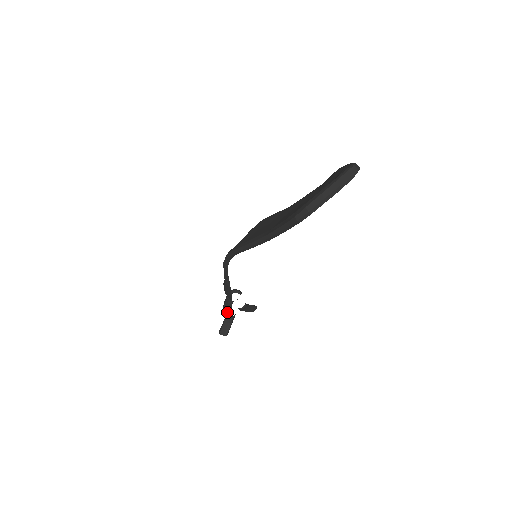
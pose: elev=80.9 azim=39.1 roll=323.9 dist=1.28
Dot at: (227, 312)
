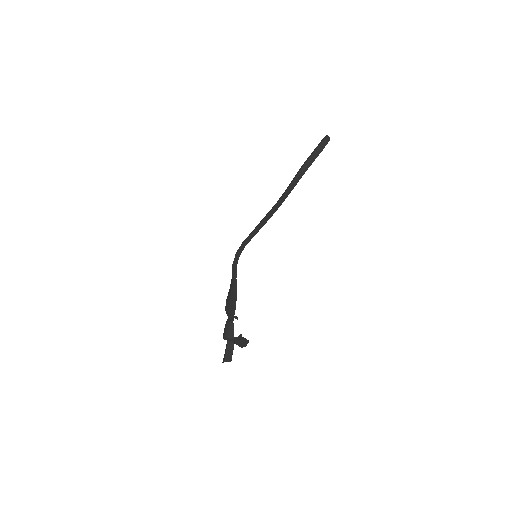
Dot at: (229, 336)
